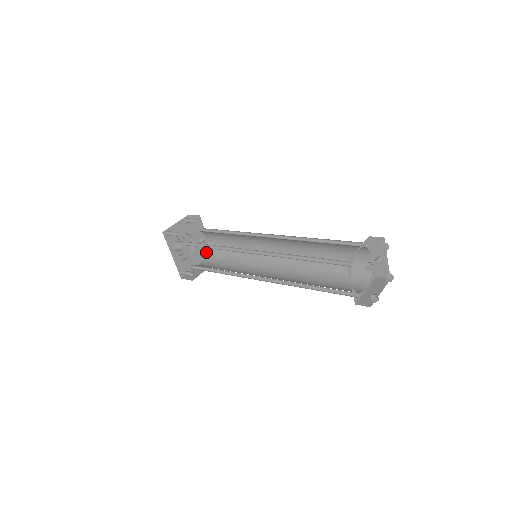
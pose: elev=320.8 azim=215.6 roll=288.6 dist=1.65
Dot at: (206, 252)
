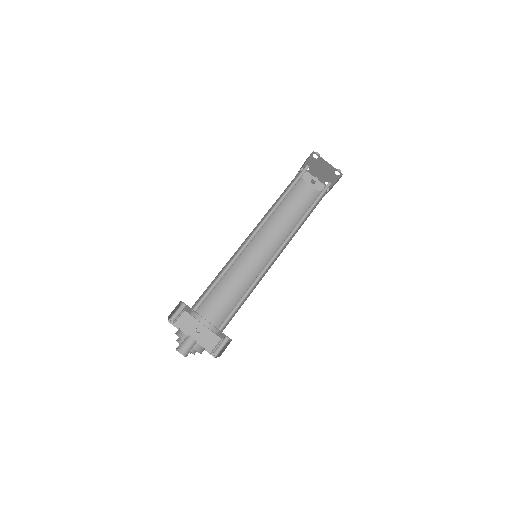
Dot at: (210, 345)
